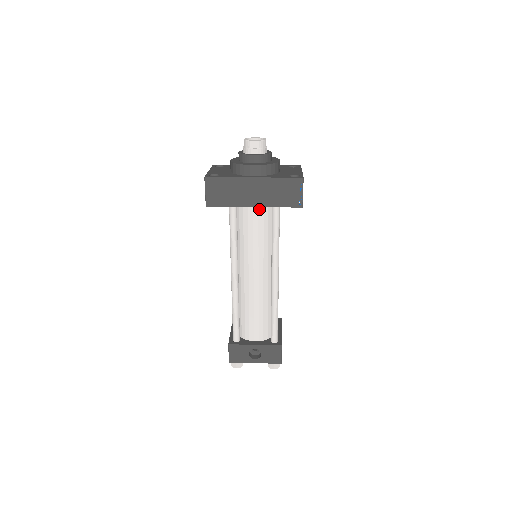
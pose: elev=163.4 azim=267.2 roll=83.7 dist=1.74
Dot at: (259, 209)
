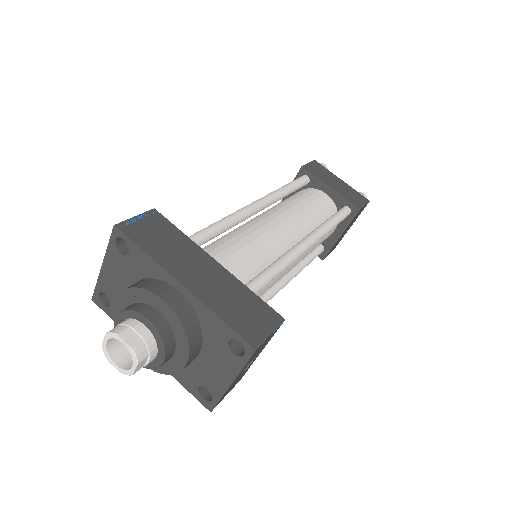
Dot at: occluded
